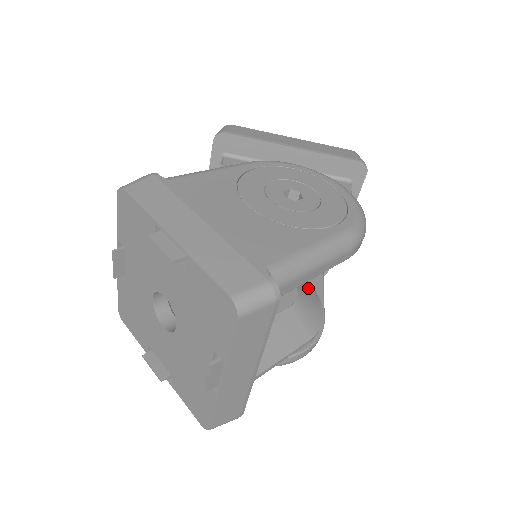
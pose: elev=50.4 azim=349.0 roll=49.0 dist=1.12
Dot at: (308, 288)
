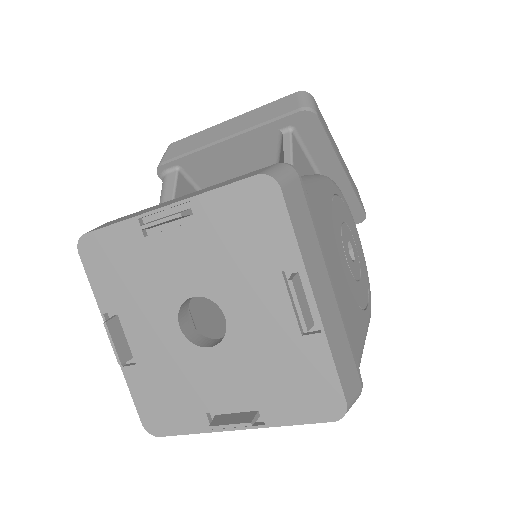
Dot at: occluded
